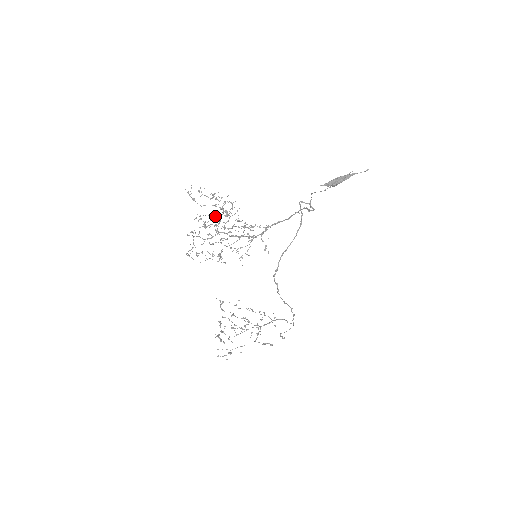
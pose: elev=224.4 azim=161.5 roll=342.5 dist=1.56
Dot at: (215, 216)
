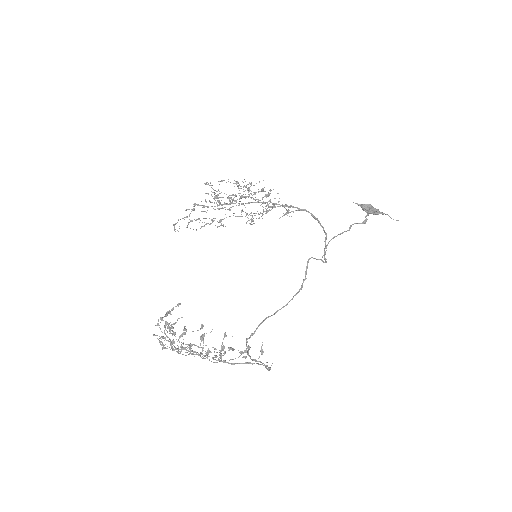
Dot at: (227, 203)
